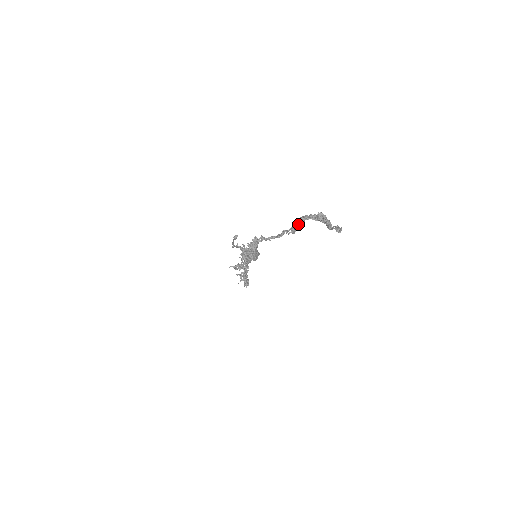
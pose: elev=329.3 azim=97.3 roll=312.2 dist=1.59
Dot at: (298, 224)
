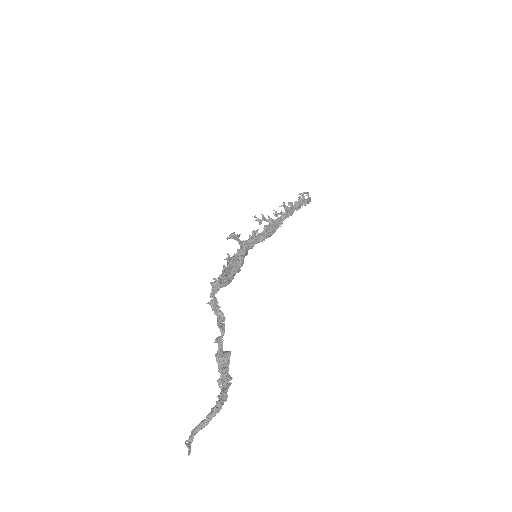
Dot at: (220, 356)
